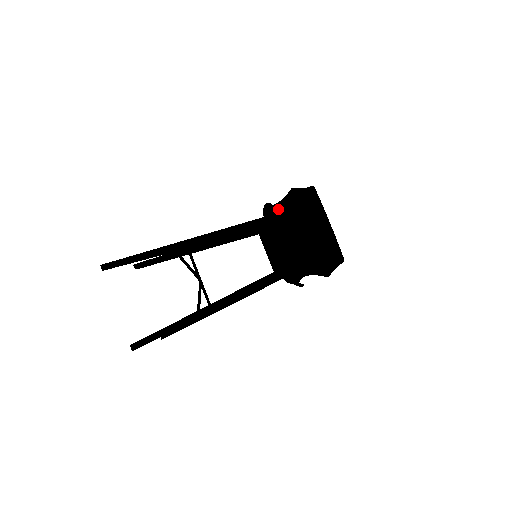
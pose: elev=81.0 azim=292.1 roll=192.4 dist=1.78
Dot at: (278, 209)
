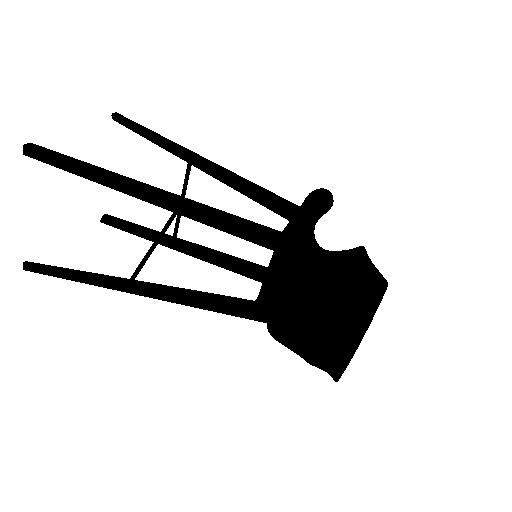
Dot at: (318, 261)
